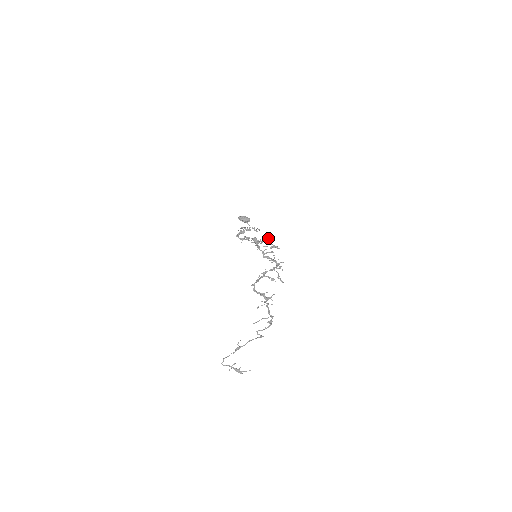
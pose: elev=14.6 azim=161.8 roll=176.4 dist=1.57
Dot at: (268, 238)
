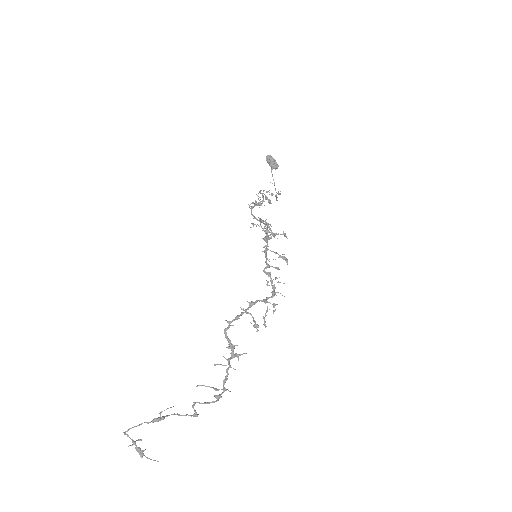
Dot at: (284, 234)
